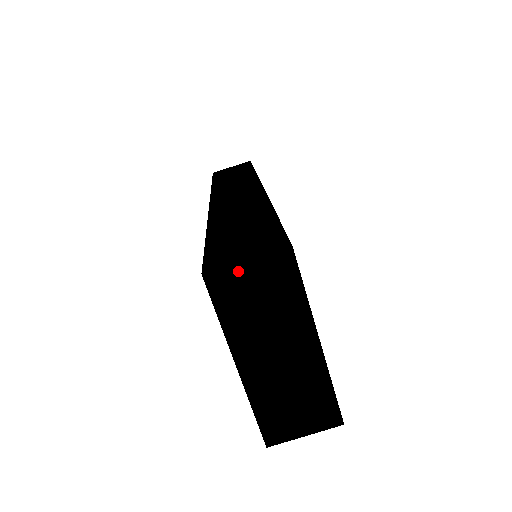
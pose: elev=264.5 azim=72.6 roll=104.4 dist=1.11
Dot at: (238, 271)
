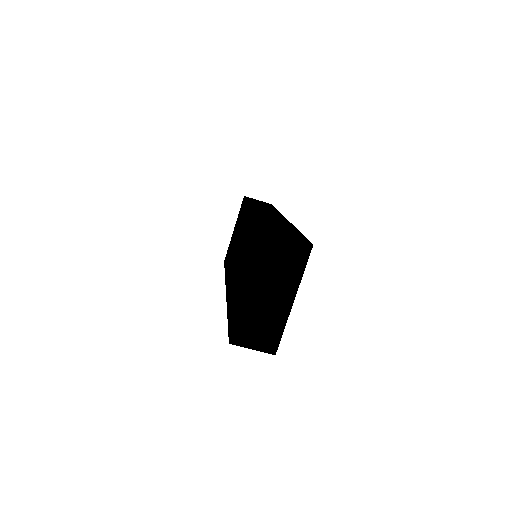
Dot at: (282, 240)
